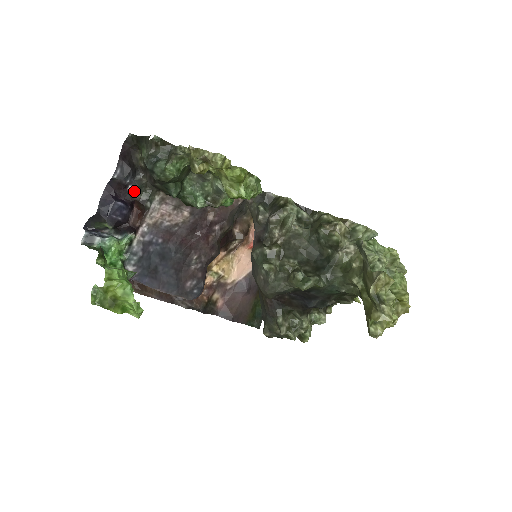
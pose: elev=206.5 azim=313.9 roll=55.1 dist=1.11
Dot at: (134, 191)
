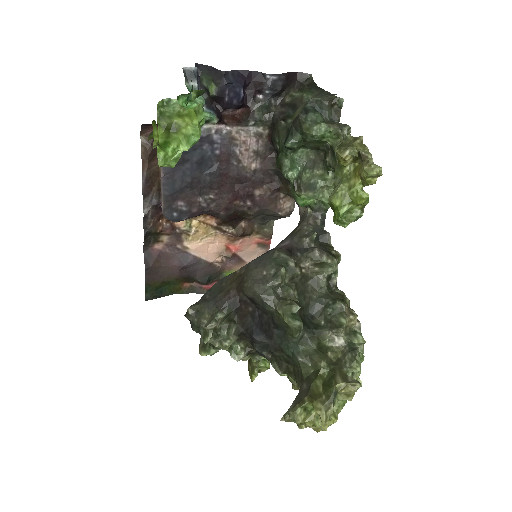
Dot at: (259, 102)
